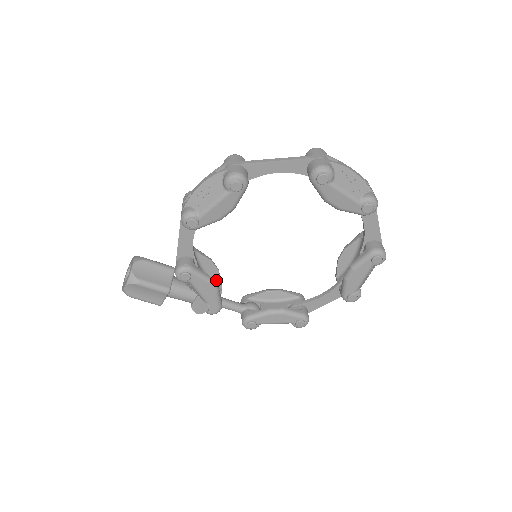
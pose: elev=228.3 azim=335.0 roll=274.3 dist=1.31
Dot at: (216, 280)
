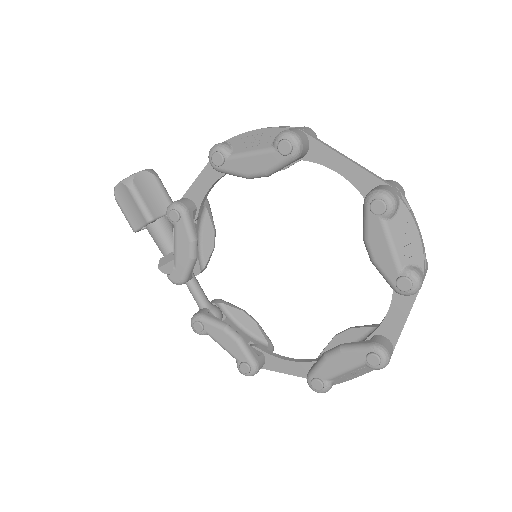
Dot at: (204, 256)
